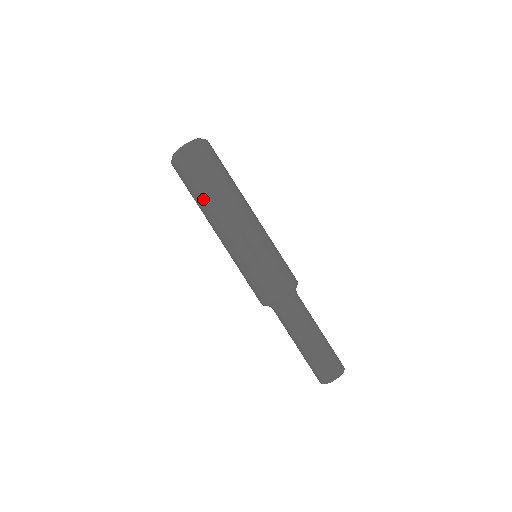
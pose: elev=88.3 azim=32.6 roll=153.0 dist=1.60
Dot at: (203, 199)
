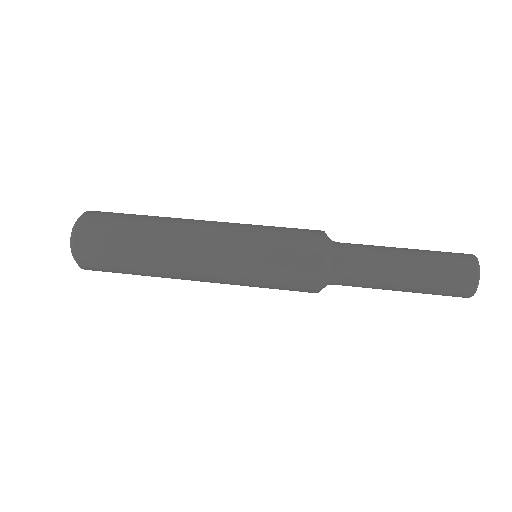
Dot at: (142, 261)
